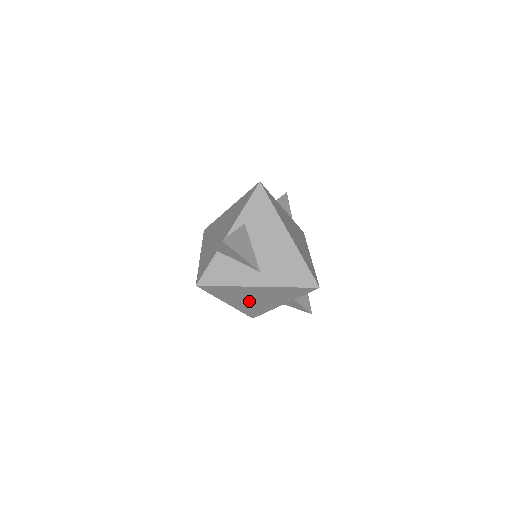
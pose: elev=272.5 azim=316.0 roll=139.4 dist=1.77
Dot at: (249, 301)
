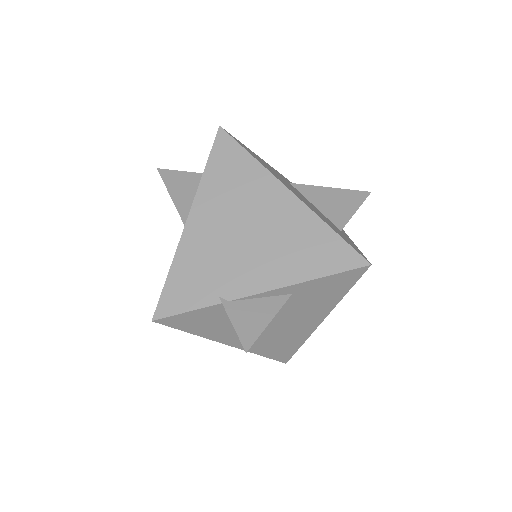
Dot at: occluded
